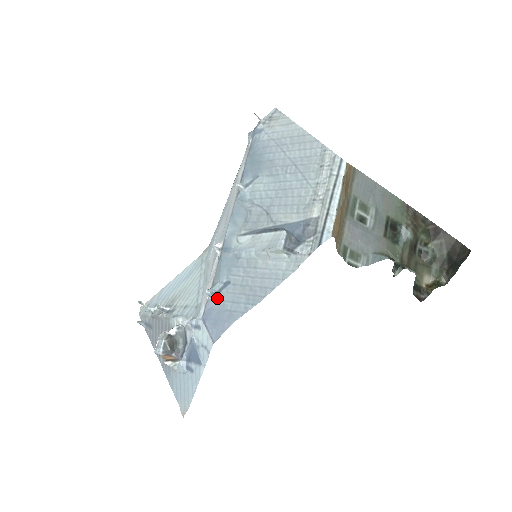
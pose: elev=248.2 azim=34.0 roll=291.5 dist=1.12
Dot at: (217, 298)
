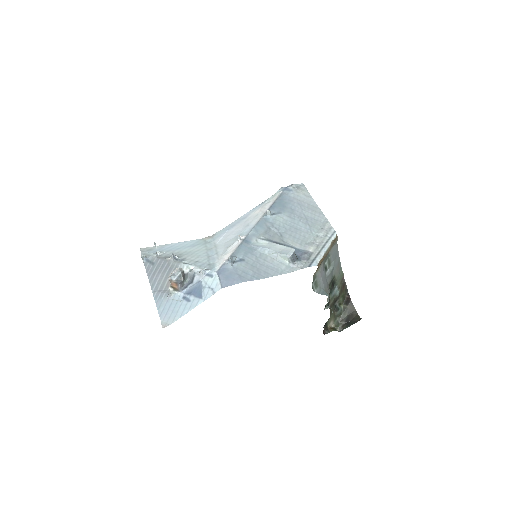
Dot at: (232, 265)
